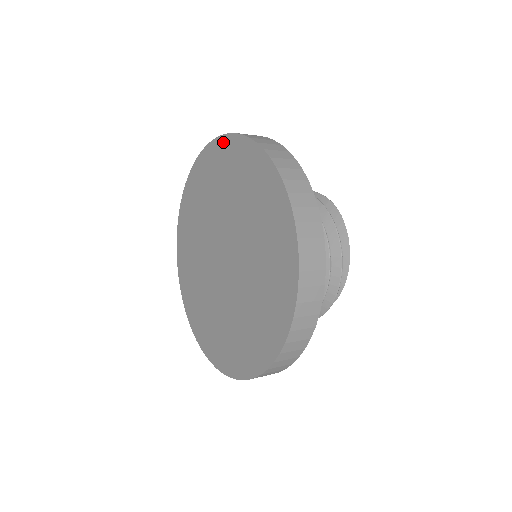
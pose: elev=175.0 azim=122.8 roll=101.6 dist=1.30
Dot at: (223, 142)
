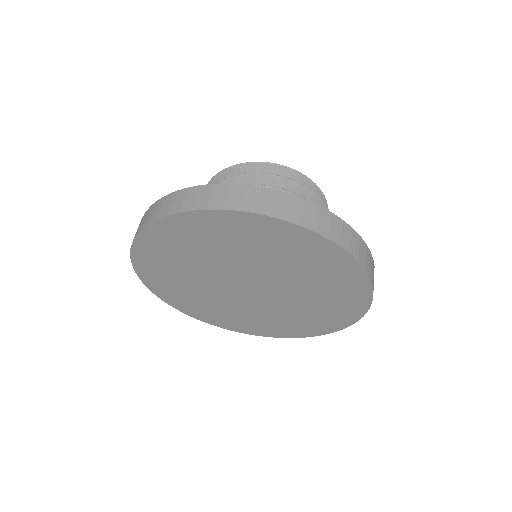
Dot at: (186, 218)
